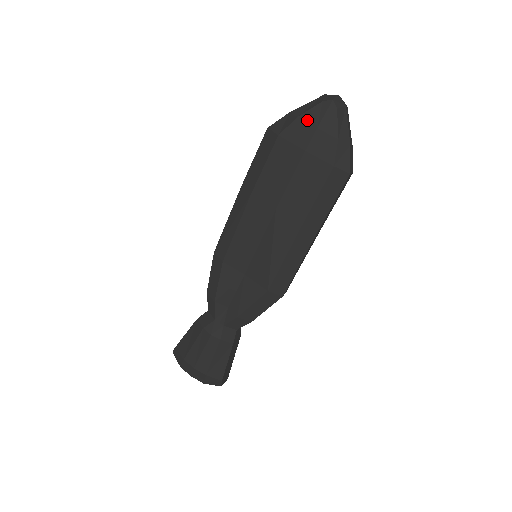
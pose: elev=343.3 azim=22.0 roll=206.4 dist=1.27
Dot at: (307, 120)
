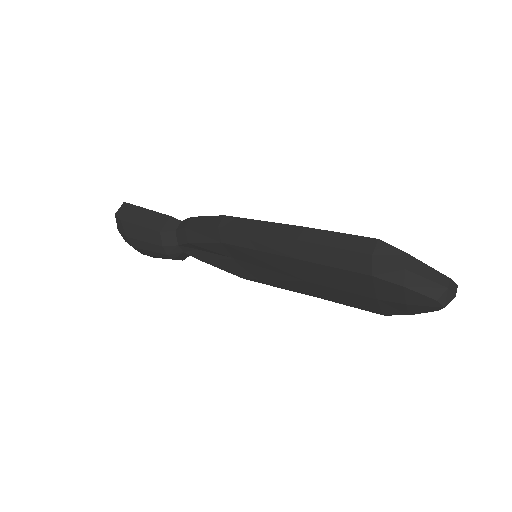
Dot at: (407, 295)
